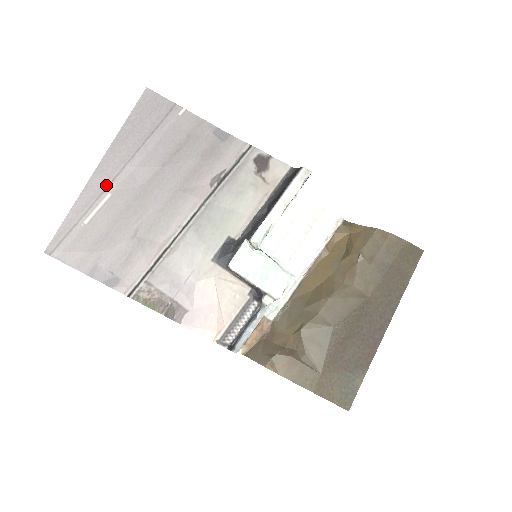
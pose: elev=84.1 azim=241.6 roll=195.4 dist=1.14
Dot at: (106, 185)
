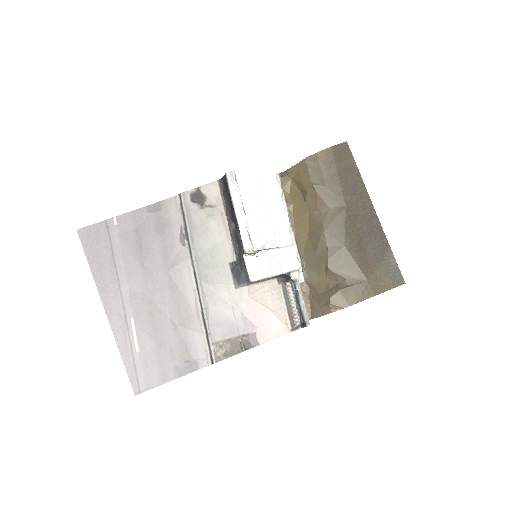
Dot at: (123, 316)
